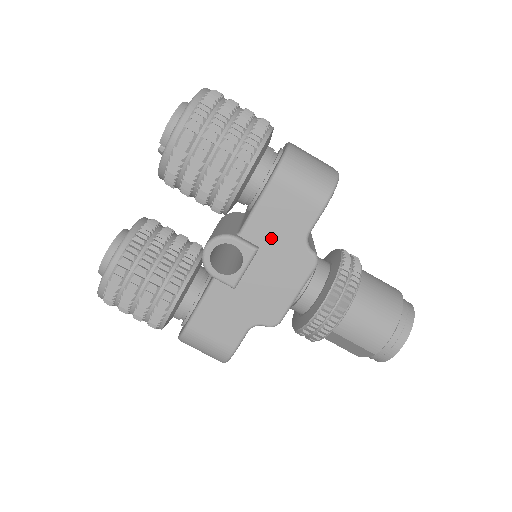
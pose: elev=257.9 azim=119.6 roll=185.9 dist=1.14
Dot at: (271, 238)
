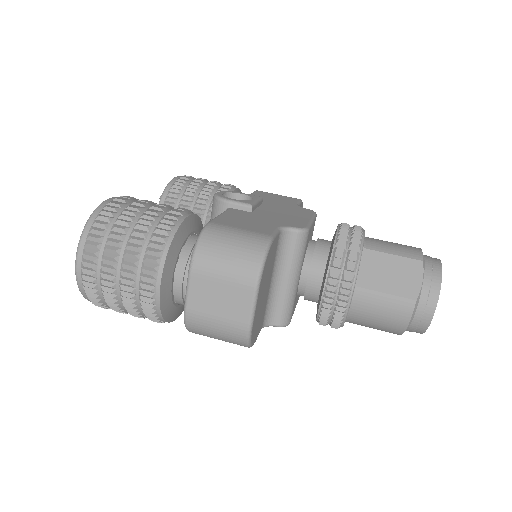
Dot at: (270, 202)
